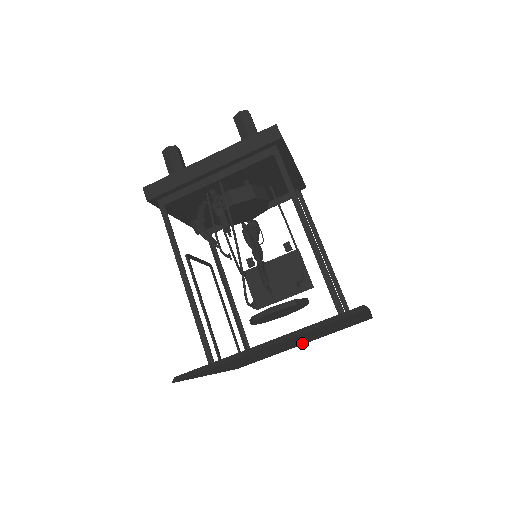
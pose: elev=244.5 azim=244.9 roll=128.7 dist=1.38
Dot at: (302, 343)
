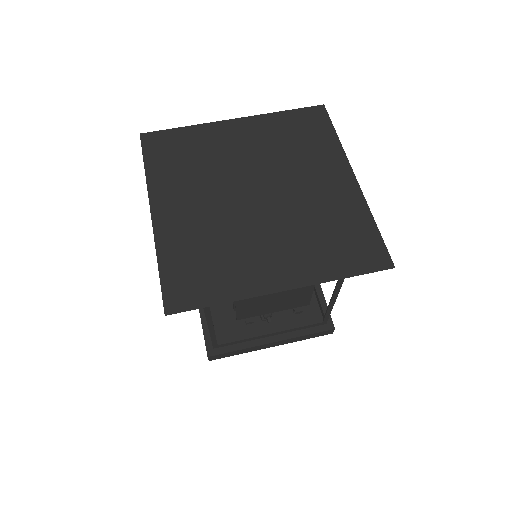
Dot at: (280, 262)
